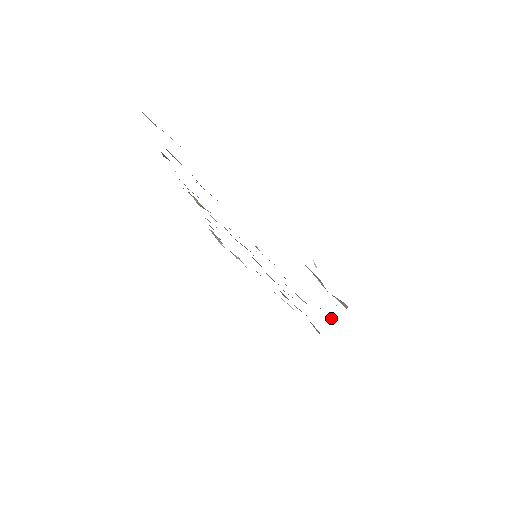
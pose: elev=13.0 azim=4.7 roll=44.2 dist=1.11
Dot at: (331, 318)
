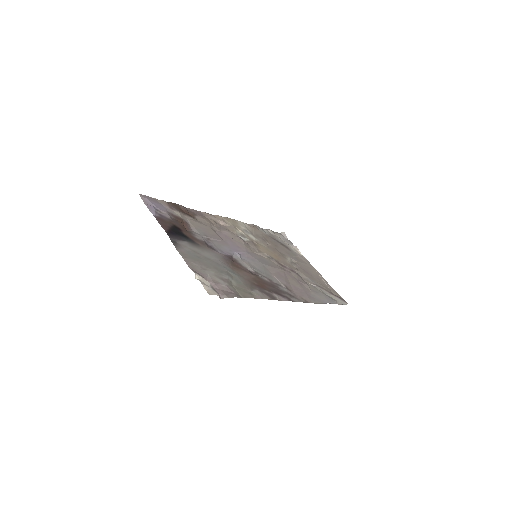
Dot at: (278, 299)
